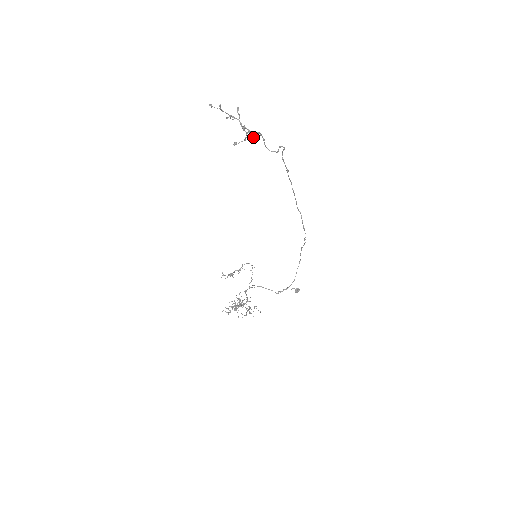
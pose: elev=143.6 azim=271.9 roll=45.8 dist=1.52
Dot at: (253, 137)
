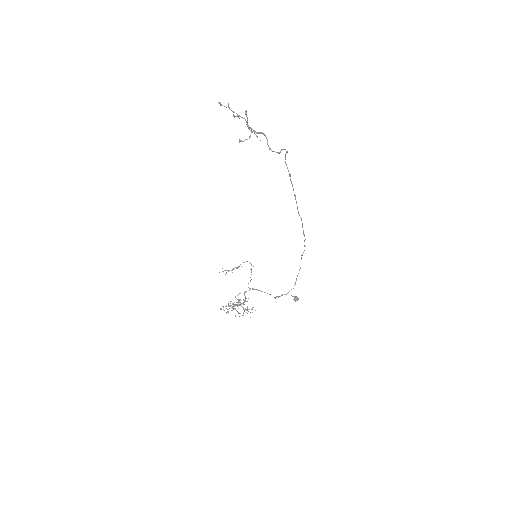
Dot at: occluded
